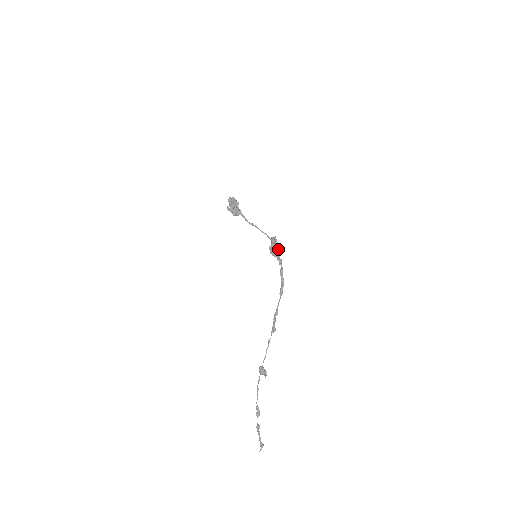
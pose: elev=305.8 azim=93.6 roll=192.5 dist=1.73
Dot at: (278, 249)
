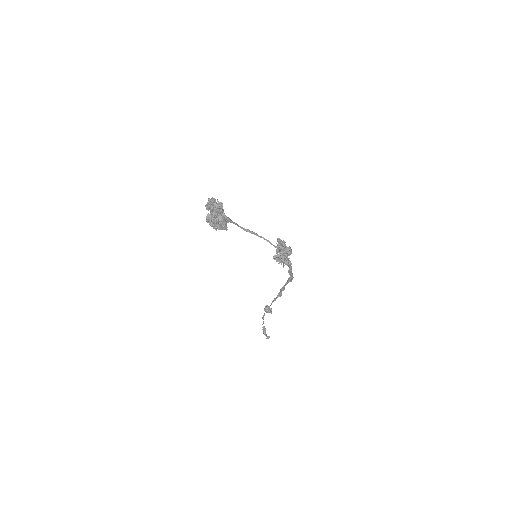
Dot at: (287, 254)
